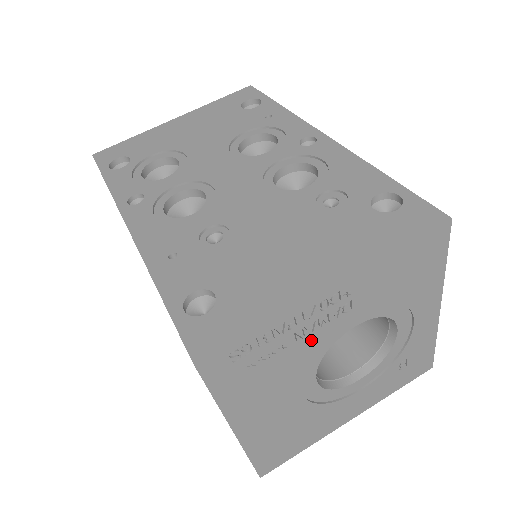
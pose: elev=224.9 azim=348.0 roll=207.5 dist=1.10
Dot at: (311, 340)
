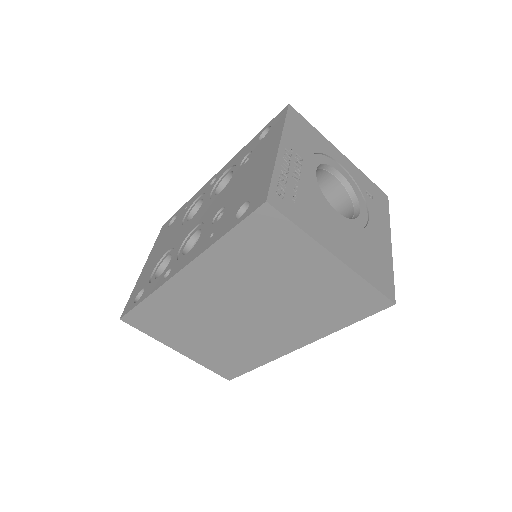
Dot at: (304, 181)
